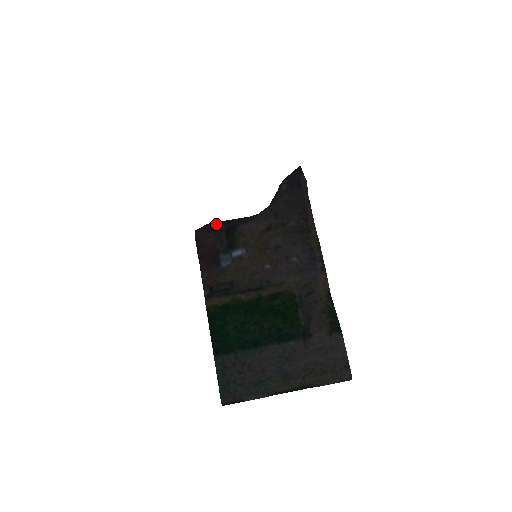
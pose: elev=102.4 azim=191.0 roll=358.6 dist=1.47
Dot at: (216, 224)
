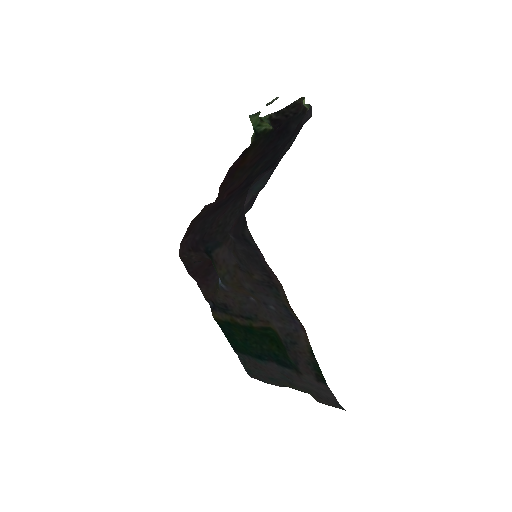
Dot at: (194, 242)
